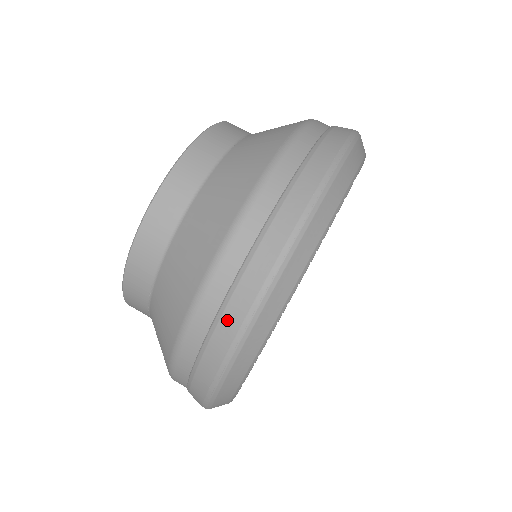
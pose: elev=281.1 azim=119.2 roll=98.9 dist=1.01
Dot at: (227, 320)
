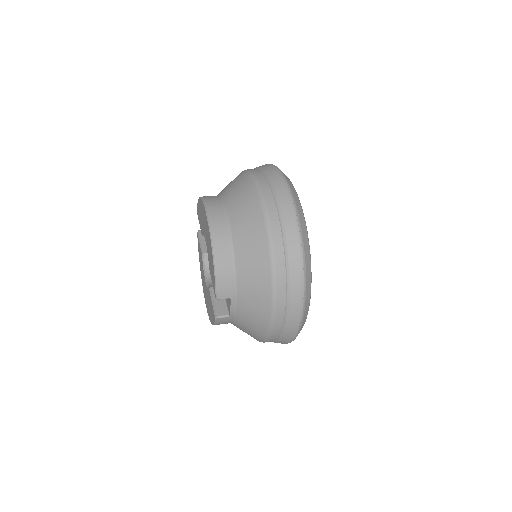
Dot at: (284, 208)
